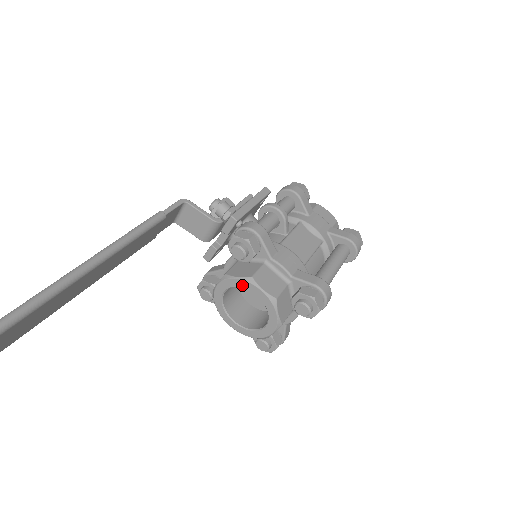
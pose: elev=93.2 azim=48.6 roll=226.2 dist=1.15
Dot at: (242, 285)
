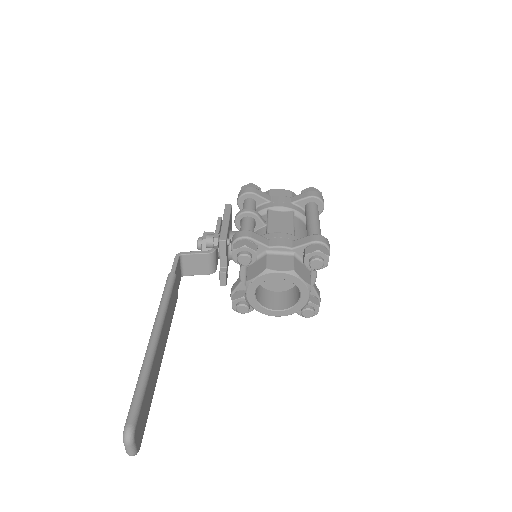
Dot at: (264, 279)
